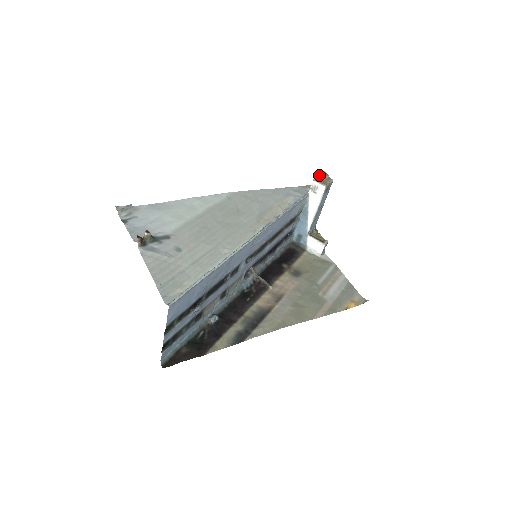
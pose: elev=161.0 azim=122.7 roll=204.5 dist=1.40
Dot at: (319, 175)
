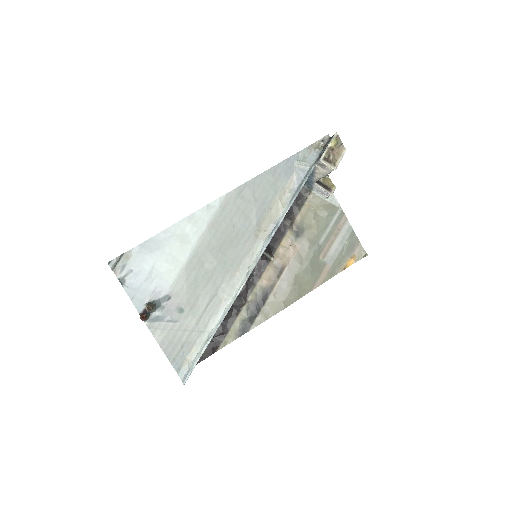
Dot at: (329, 145)
